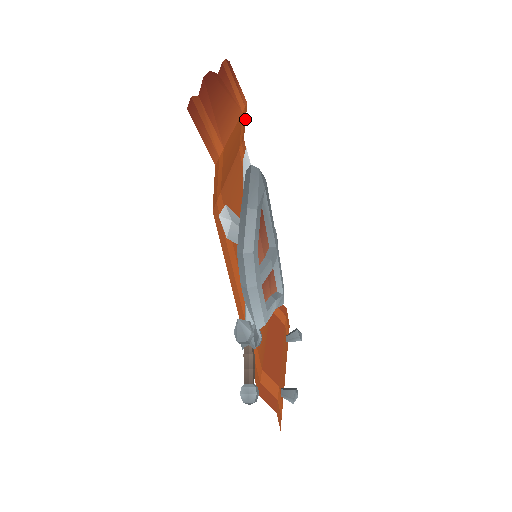
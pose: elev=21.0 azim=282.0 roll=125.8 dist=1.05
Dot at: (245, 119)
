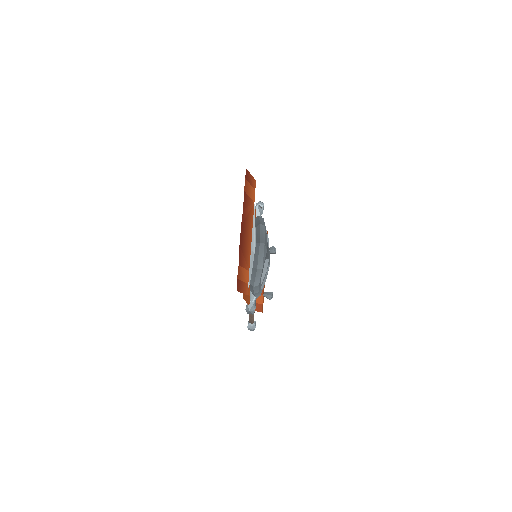
Dot at: occluded
